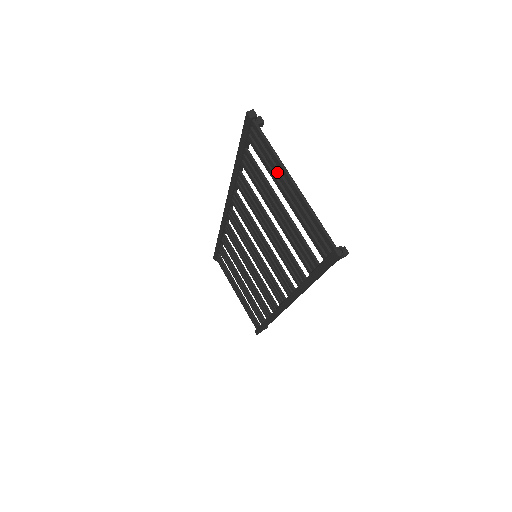
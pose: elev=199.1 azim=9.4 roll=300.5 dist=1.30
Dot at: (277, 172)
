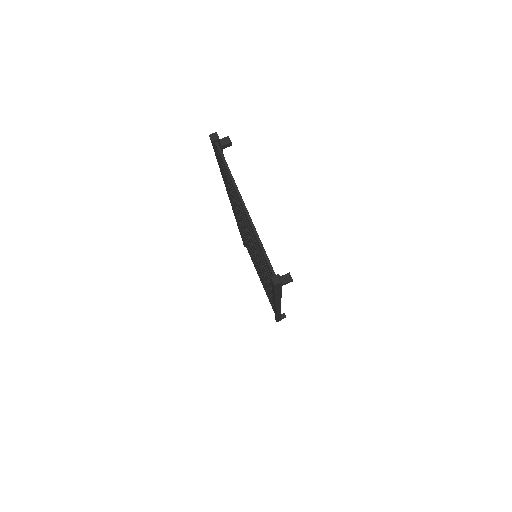
Dot at: (236, 194)
